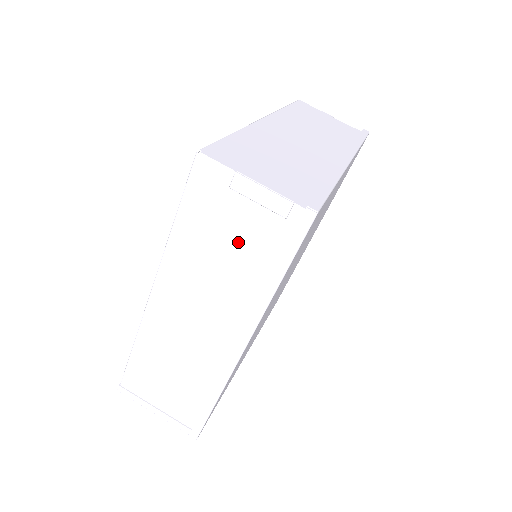
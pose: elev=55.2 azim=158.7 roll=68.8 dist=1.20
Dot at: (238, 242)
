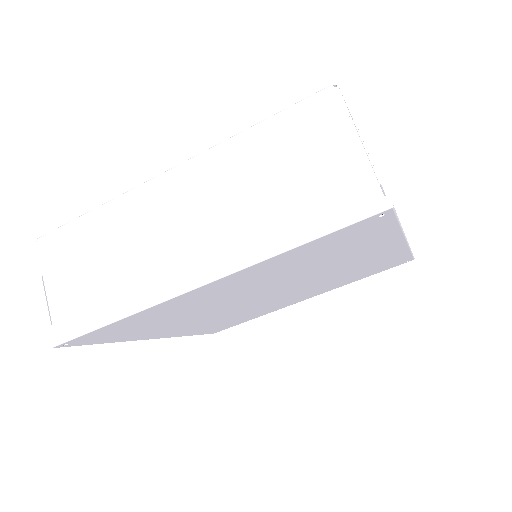
Dot at: occluded
